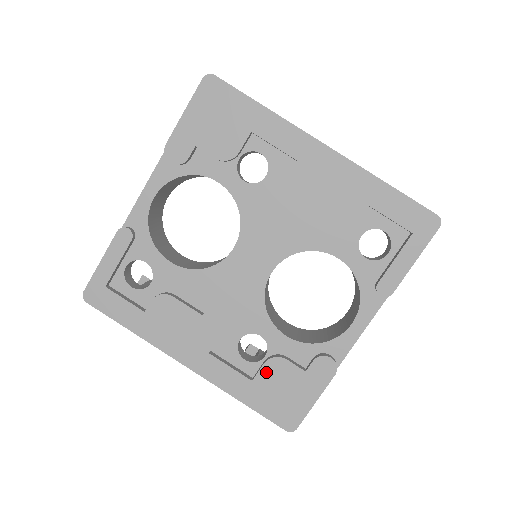
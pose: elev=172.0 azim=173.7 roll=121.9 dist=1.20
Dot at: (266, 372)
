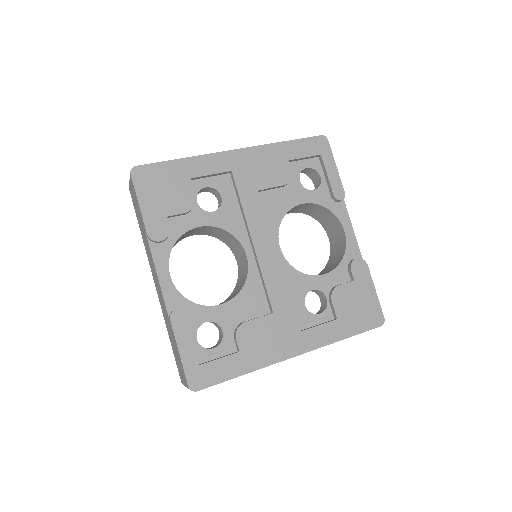
Dot at: (338, 305)
